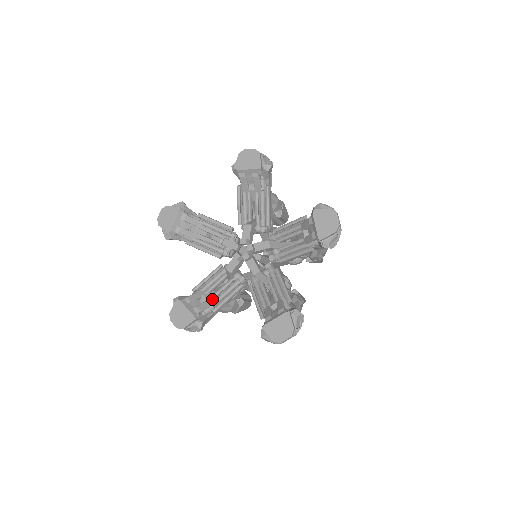
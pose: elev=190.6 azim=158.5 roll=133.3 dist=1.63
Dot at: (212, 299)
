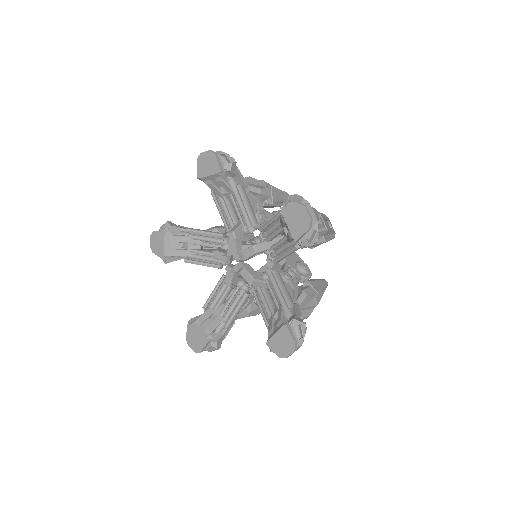
Dot at: (222, 314)
